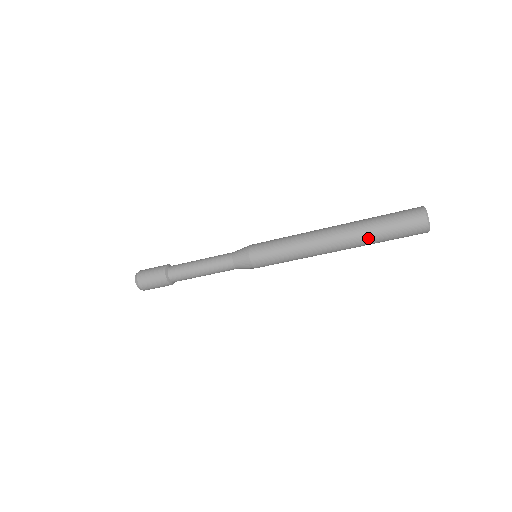
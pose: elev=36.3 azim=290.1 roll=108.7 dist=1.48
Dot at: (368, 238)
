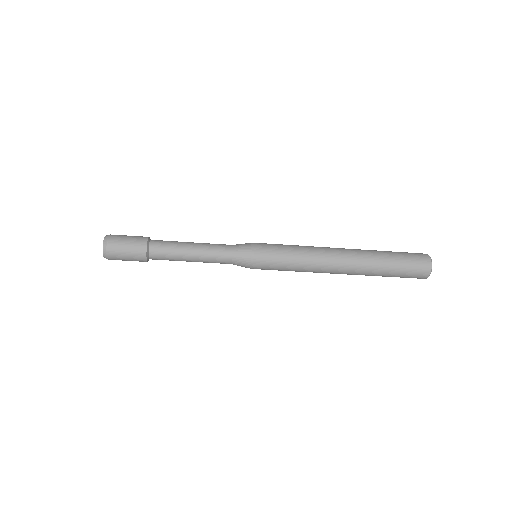
Dot at: (377, 265)
